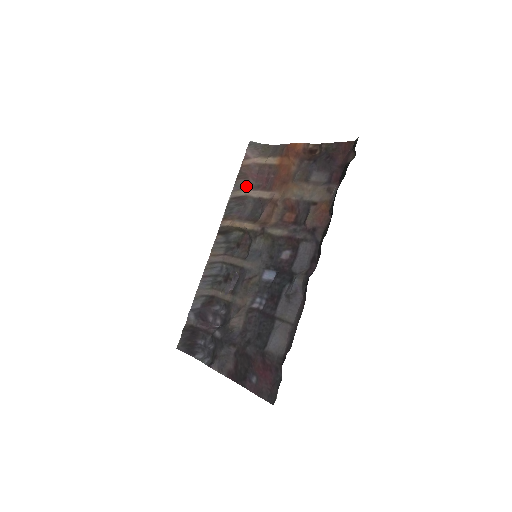
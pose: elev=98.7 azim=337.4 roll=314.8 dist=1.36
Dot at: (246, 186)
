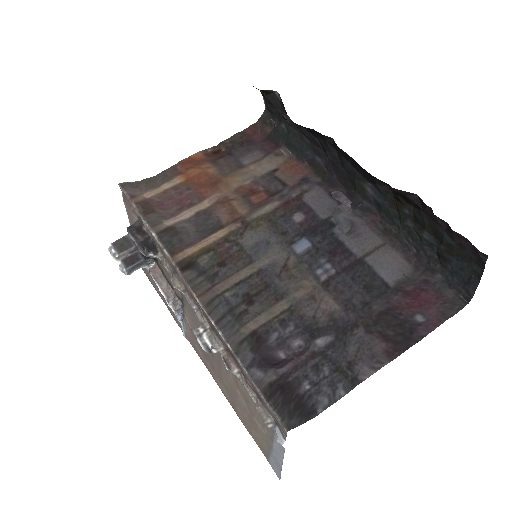
Dot at: (161, 218)
